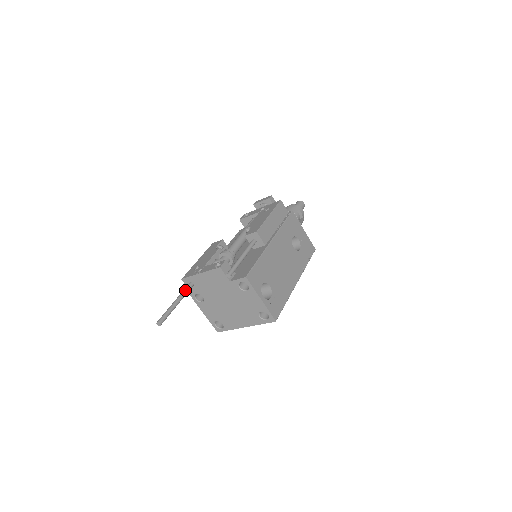
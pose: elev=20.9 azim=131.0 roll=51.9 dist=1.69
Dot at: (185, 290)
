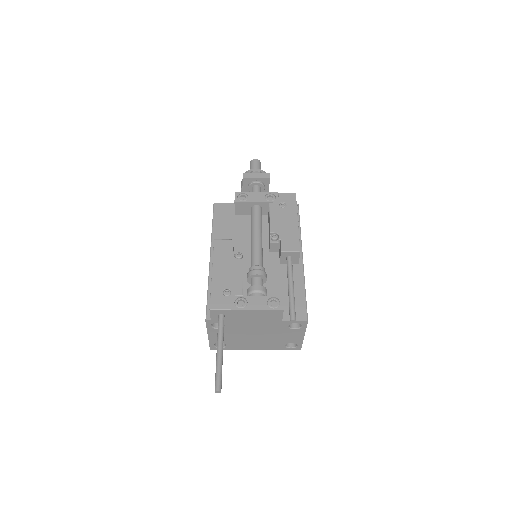
Dot at: (223, 329)
